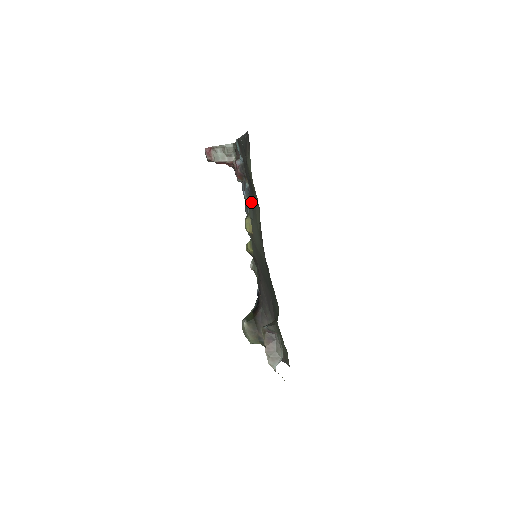
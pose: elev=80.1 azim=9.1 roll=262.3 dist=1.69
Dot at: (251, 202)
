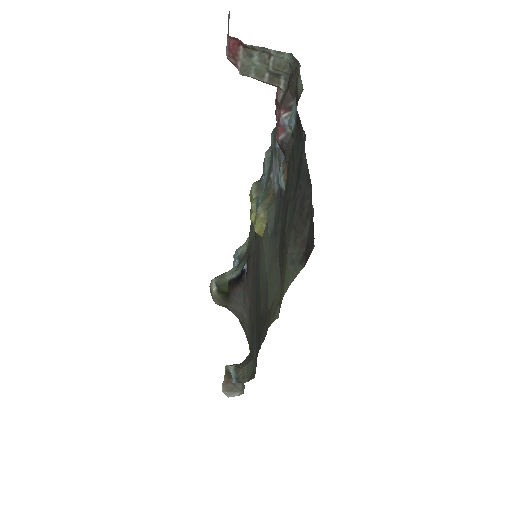
Dot at: (277, 209)
